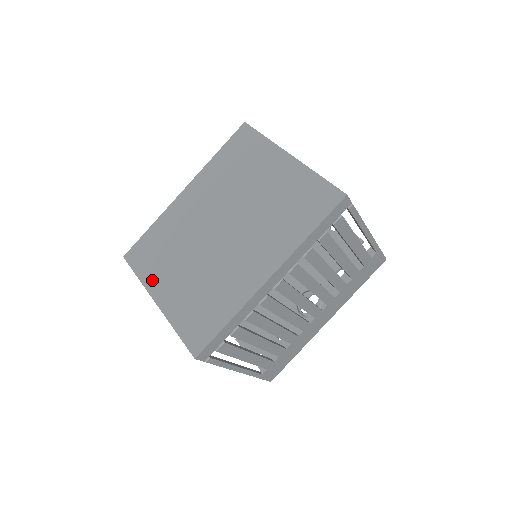
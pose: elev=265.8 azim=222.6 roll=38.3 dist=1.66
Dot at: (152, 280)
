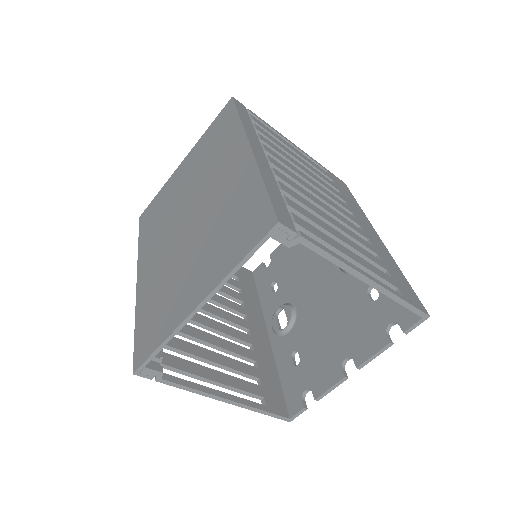
Dot at: (176, 315)
